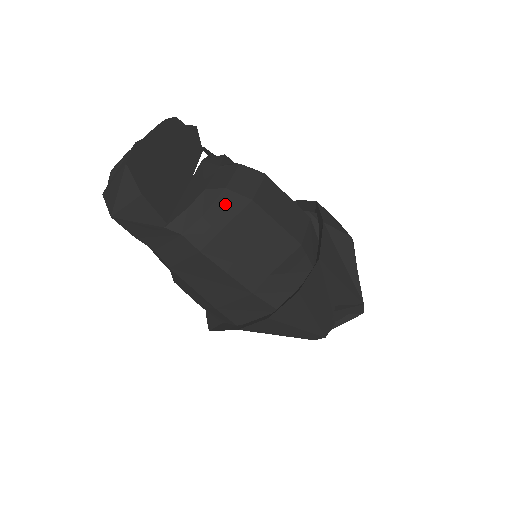
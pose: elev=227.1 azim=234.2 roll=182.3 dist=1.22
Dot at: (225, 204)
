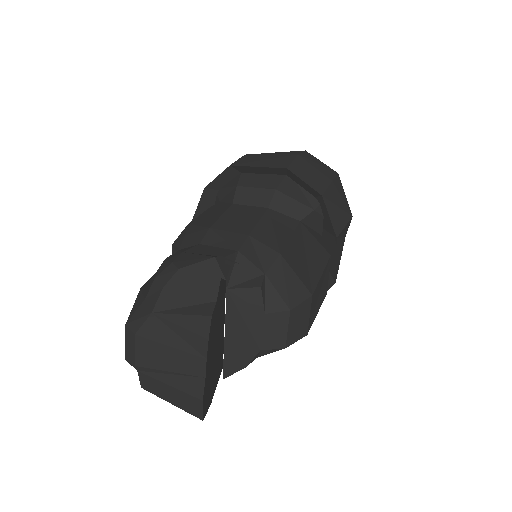
Dot at: occluded
